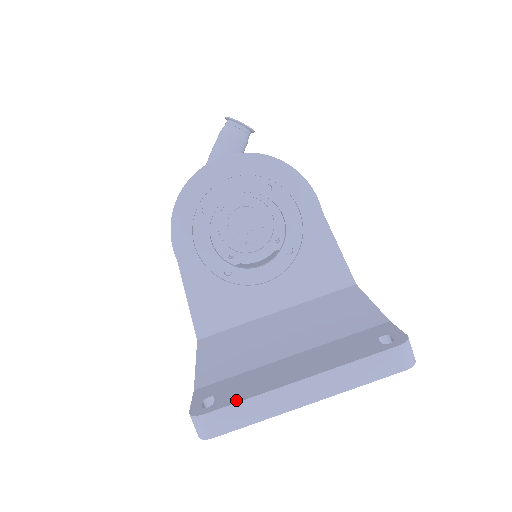
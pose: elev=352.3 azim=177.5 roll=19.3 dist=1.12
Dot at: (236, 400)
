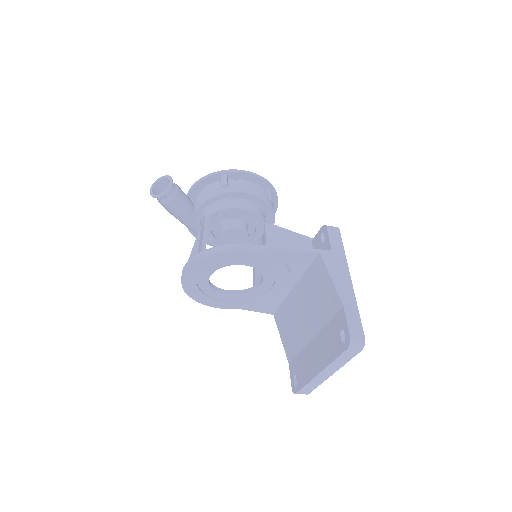
Dot at: (303, 385)
